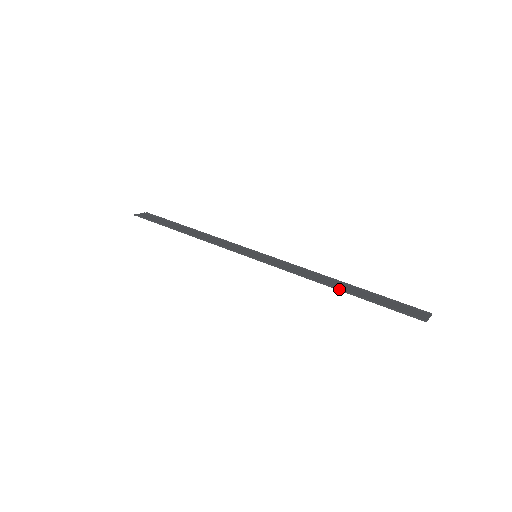
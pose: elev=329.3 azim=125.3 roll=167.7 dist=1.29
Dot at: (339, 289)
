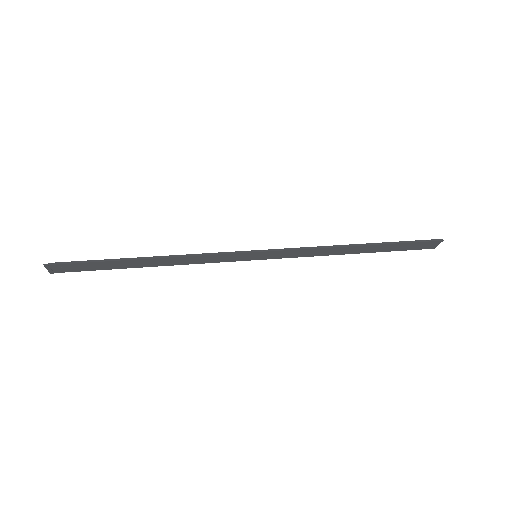
Dot at: (363, 244)
